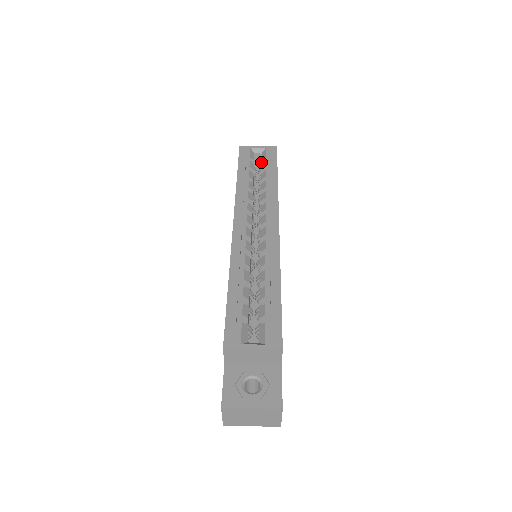
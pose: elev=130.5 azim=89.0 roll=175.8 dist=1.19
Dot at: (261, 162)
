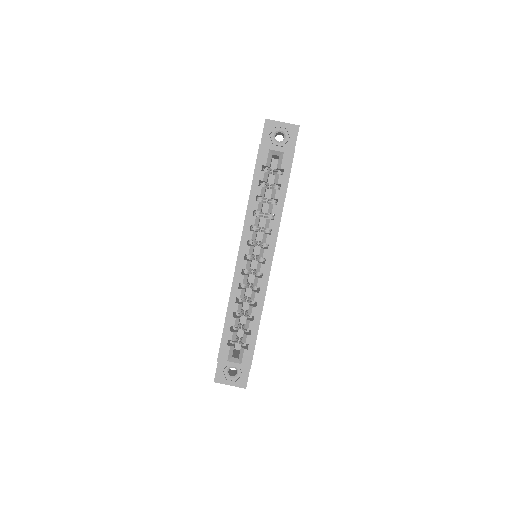
Dot at: (278, 157)
